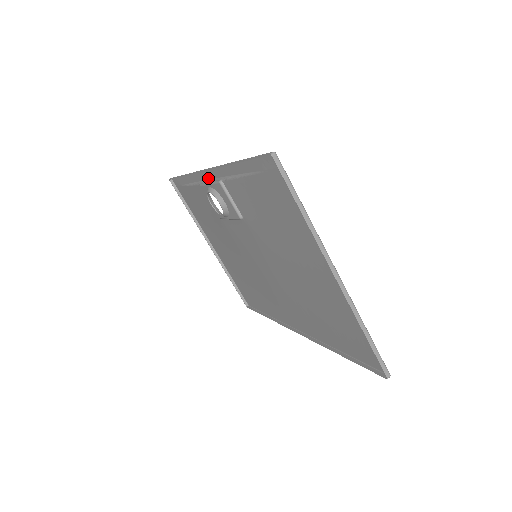
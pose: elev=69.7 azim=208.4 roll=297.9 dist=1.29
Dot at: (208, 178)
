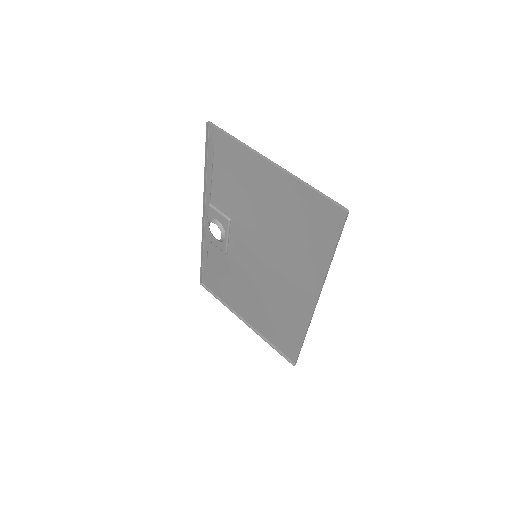
Dot at: occluded
